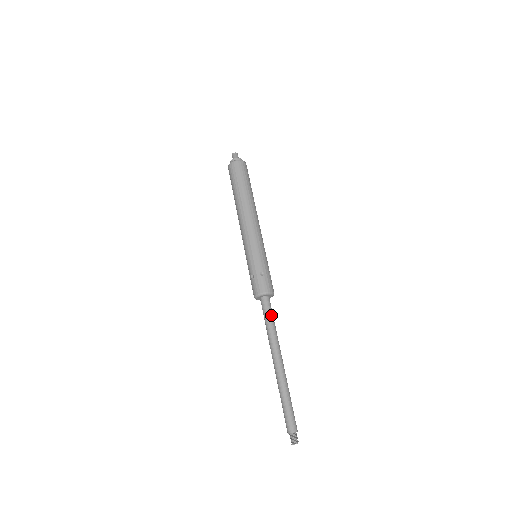
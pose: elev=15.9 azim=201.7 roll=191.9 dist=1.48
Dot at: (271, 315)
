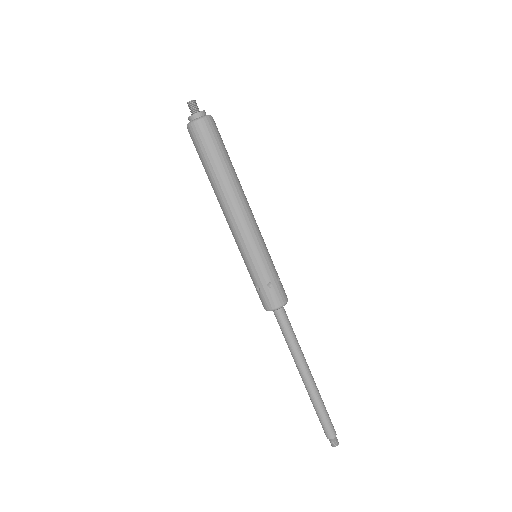
Dot at: (289, 328)
